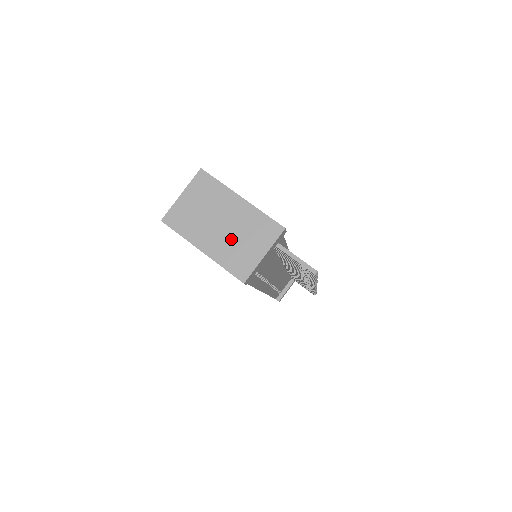
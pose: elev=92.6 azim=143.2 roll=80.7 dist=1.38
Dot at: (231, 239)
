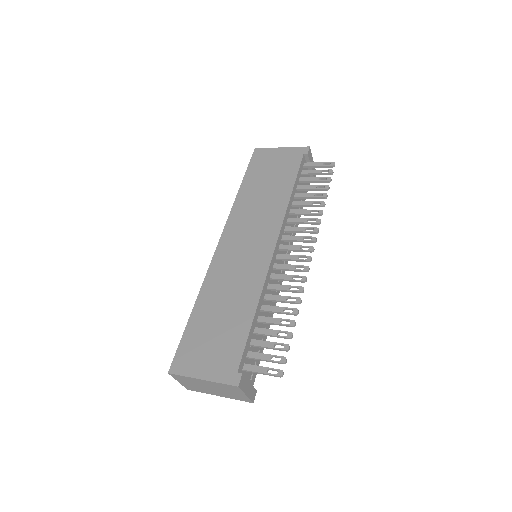
Dot at: (223, 392)
